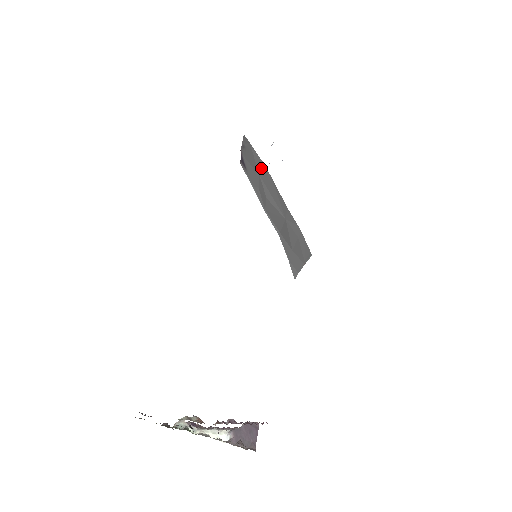
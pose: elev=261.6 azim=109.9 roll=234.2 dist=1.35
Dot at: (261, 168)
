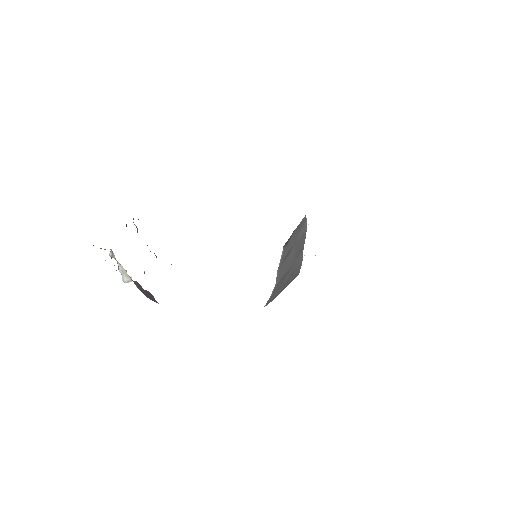
Dot at: (302, 234)
